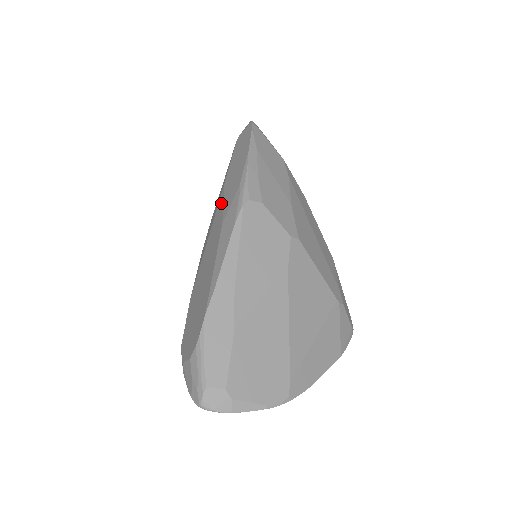
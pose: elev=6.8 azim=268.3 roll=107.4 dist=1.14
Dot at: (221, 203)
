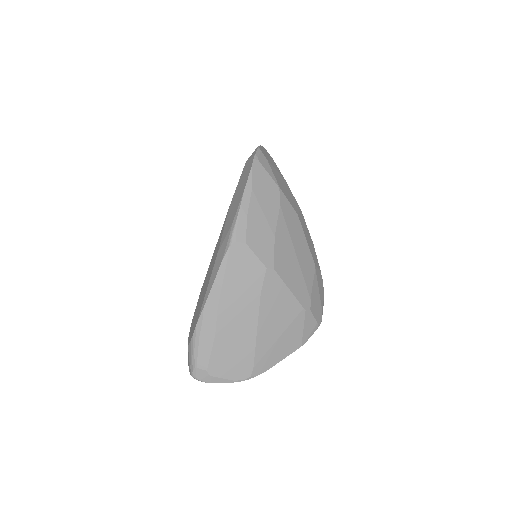
Dot at: (223, 227)
